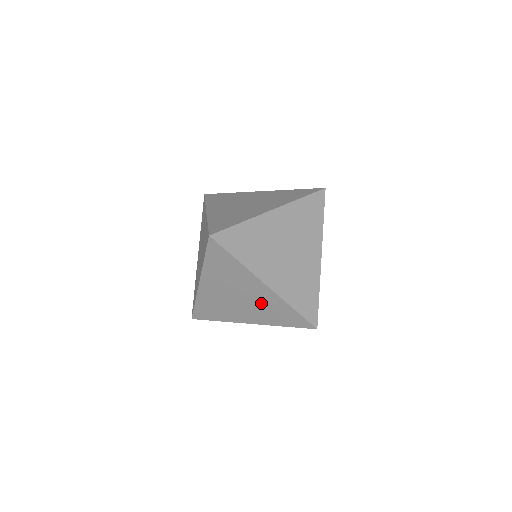
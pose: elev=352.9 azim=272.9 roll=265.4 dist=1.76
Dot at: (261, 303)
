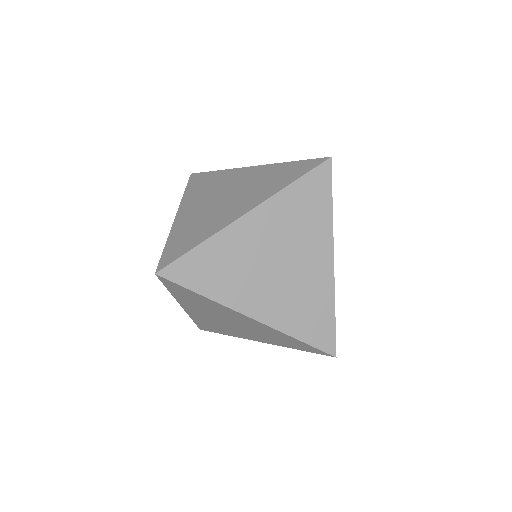
Dot at: (258, 330)
